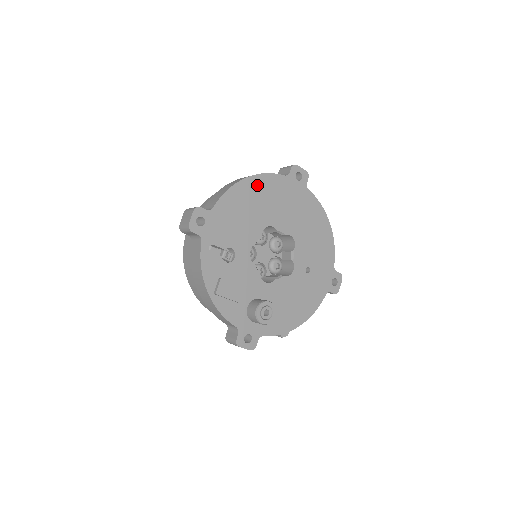
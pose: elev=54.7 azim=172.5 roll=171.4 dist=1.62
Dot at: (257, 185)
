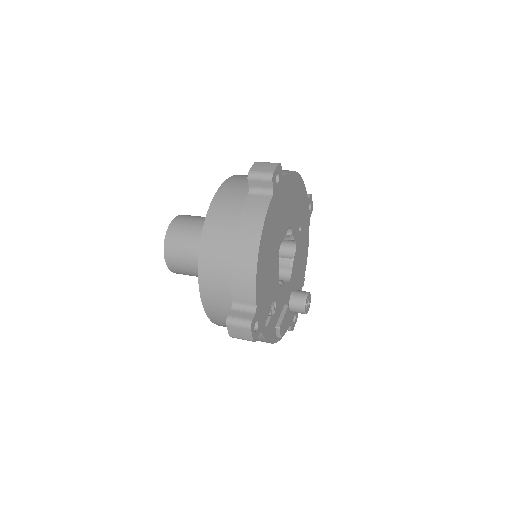
Dot at: (265, 239)
